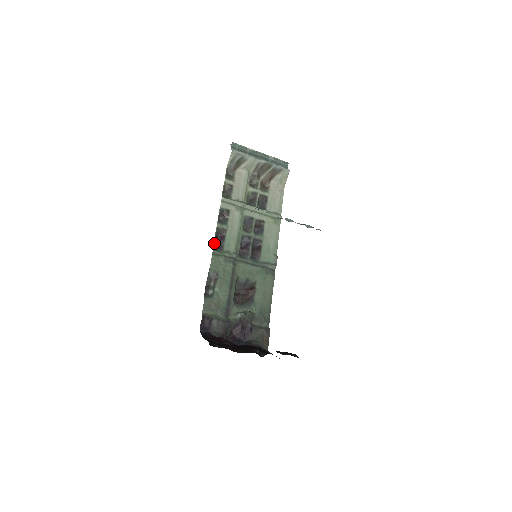
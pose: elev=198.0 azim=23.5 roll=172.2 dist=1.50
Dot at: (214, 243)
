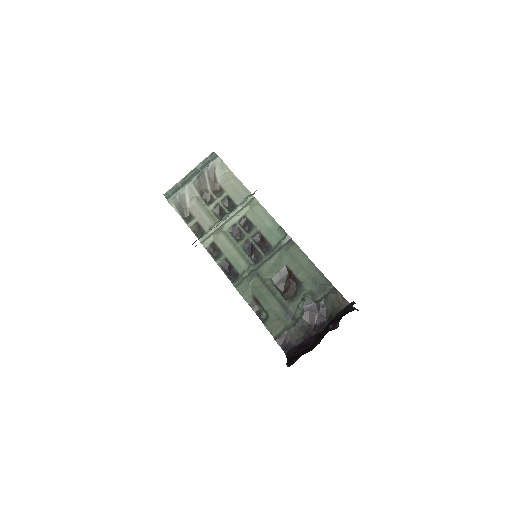
Dot at: (229, 278)
